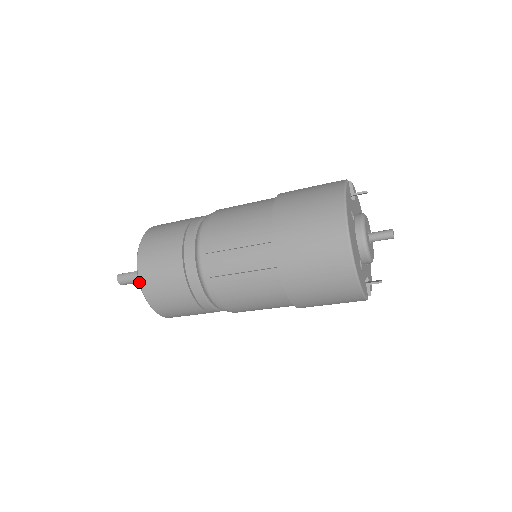
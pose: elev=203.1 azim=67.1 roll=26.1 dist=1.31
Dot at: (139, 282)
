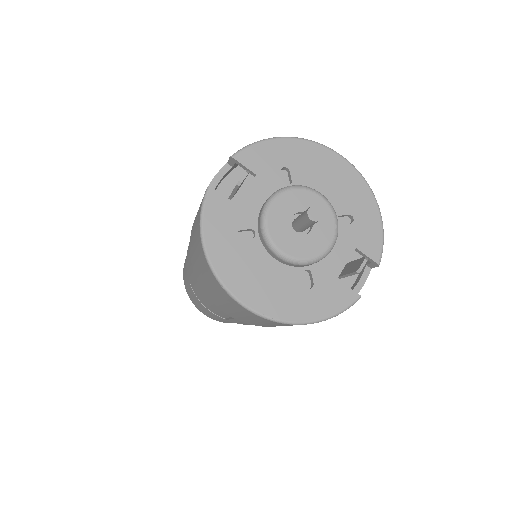
Dot at: (209, 317)
